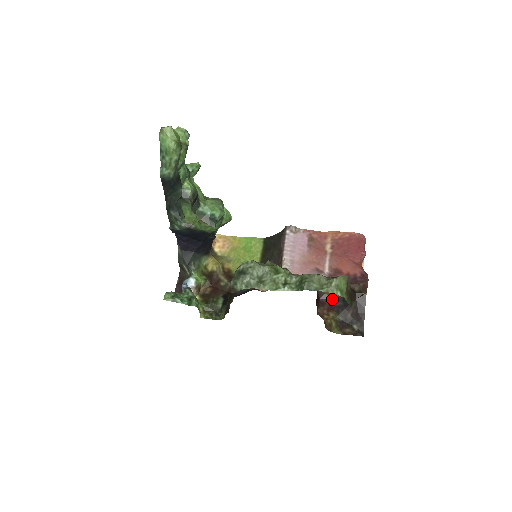
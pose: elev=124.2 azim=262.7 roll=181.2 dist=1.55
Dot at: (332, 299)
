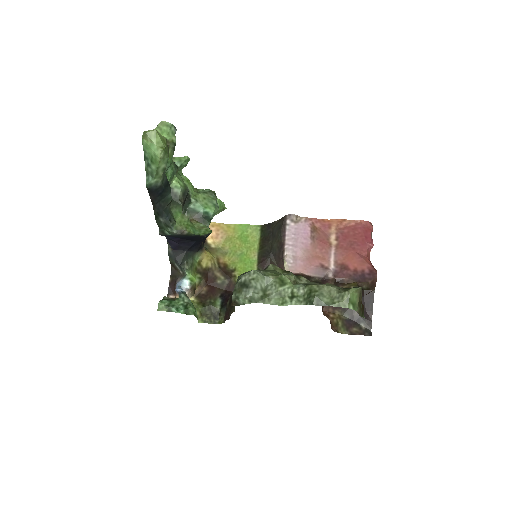
Dot at: occluded
